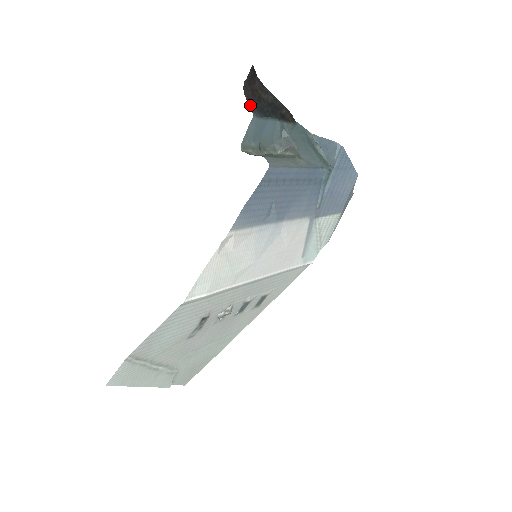
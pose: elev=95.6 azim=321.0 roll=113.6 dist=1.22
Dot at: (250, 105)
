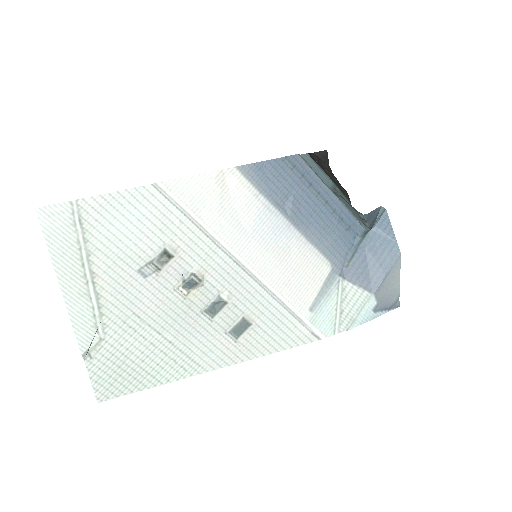
Dot at: occluded
